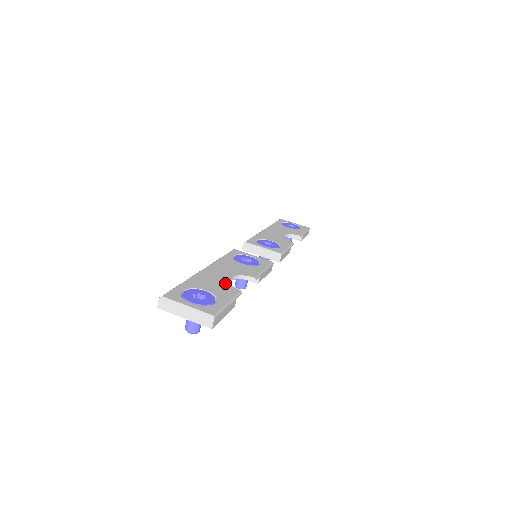
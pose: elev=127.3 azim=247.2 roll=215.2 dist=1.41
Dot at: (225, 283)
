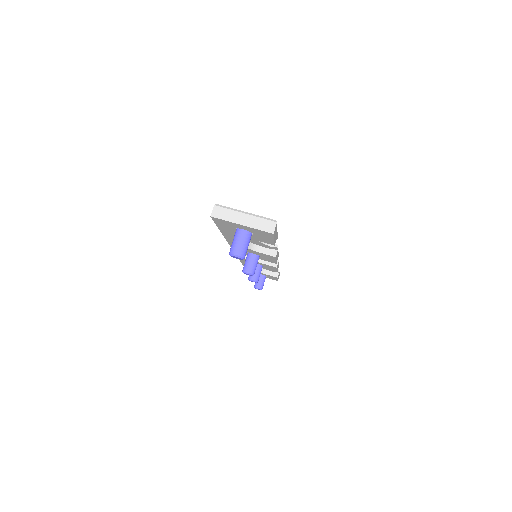
Dot at: occluded
